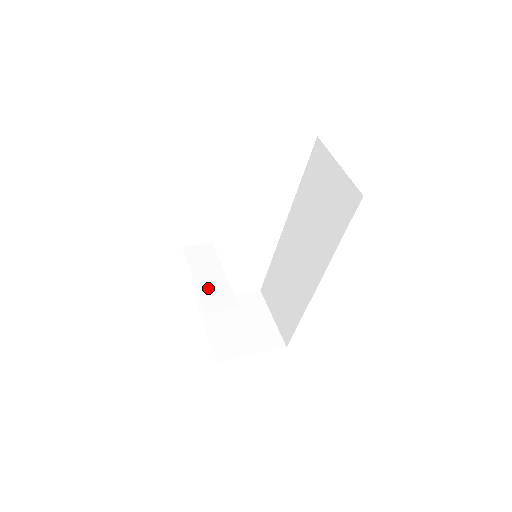
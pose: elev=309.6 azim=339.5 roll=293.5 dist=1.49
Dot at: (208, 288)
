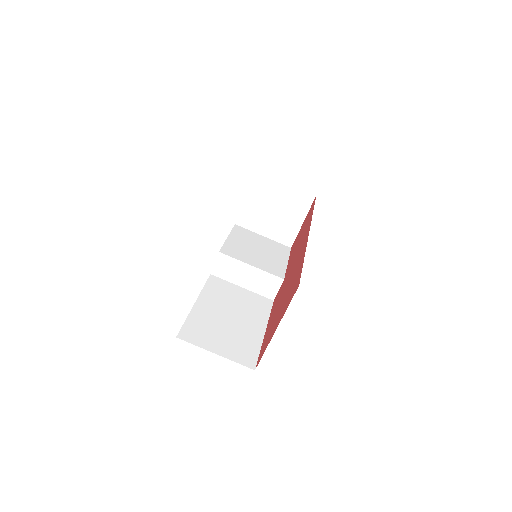
Dot at: (256, 285)
